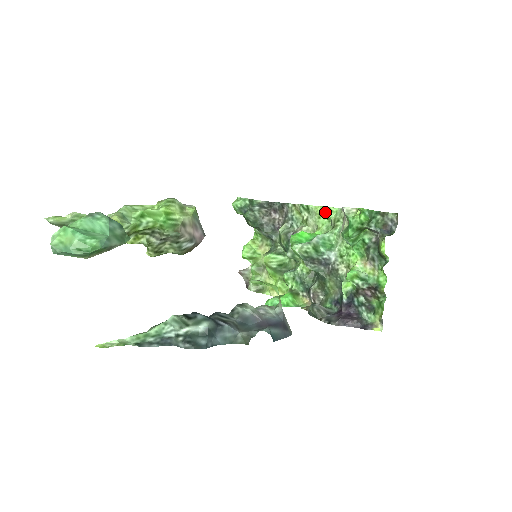
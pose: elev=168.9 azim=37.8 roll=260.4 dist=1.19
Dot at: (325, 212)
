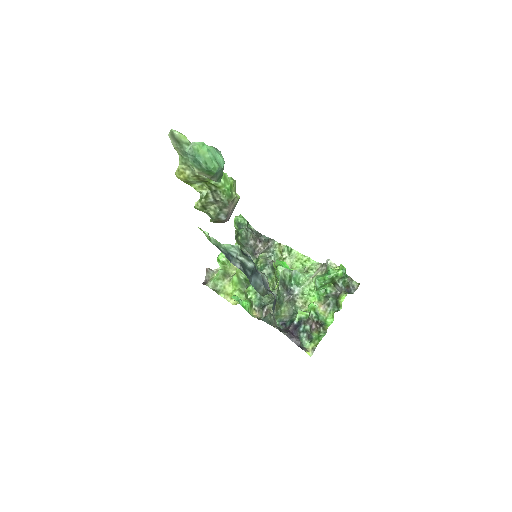
Dot at: (304, 259)
